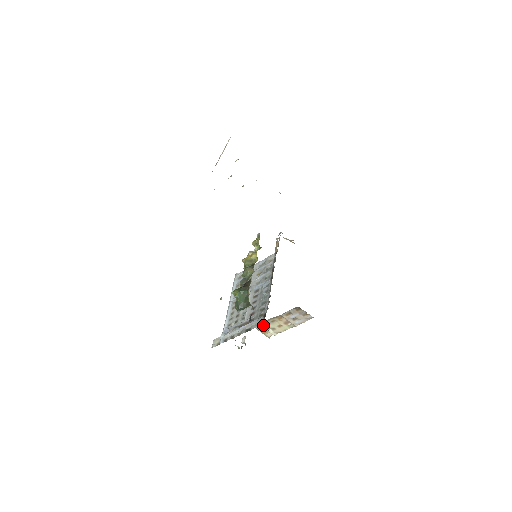
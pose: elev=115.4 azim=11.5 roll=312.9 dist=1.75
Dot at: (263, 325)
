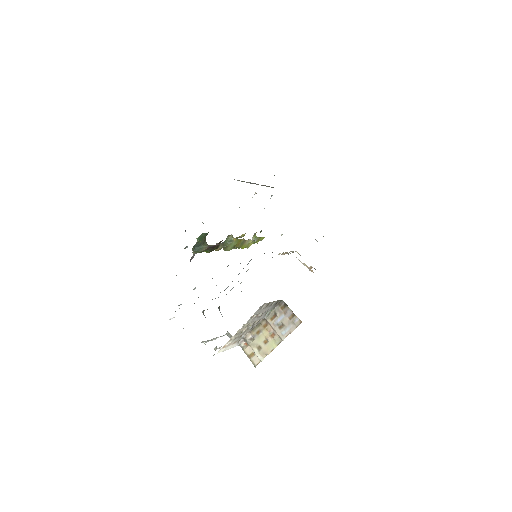
Dot at: (248, 340)
